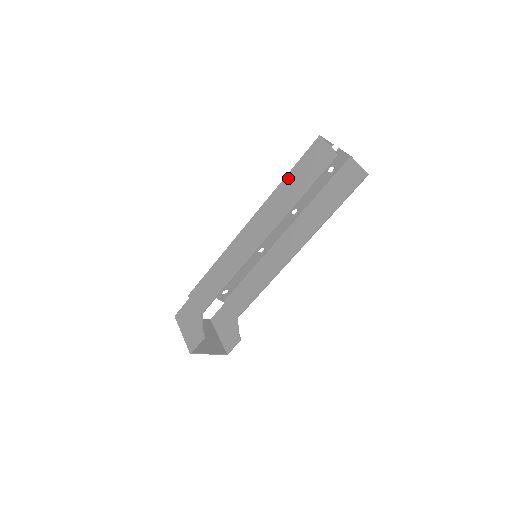
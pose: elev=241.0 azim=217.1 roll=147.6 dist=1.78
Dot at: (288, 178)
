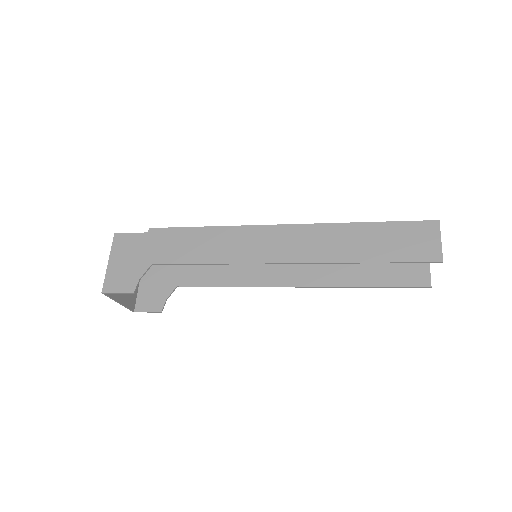
Dot at: (369, 227)
